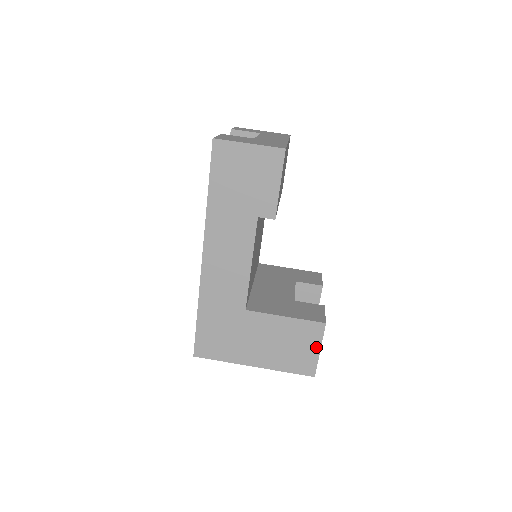
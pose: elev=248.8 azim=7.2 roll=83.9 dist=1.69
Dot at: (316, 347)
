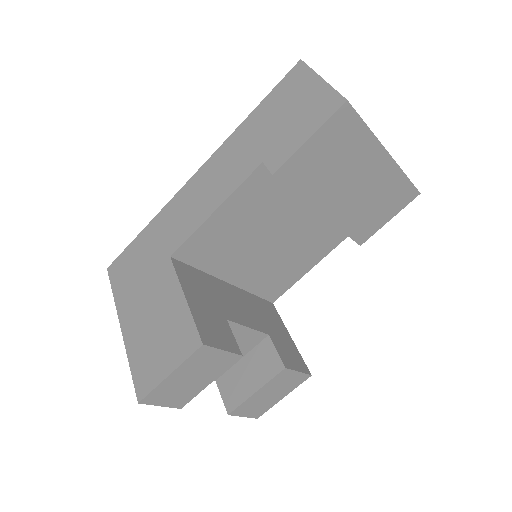
Dot at: (171, 365)
